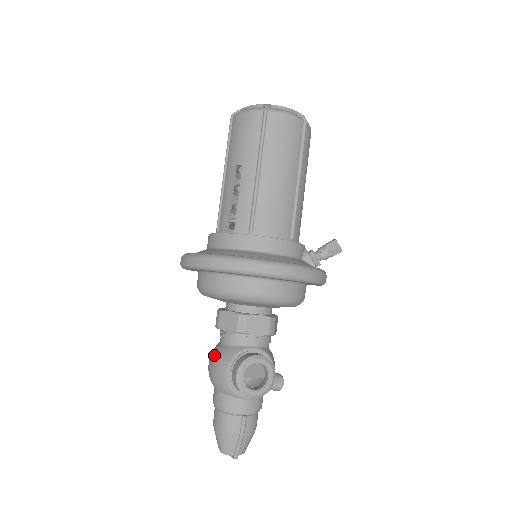
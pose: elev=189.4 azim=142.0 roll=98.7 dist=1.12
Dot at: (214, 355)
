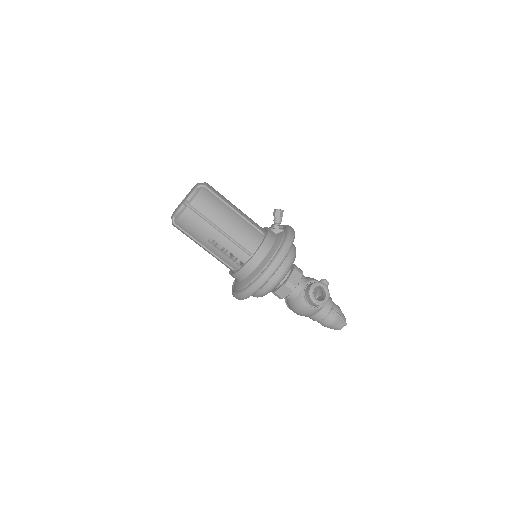
Dot at: (294, 308)
